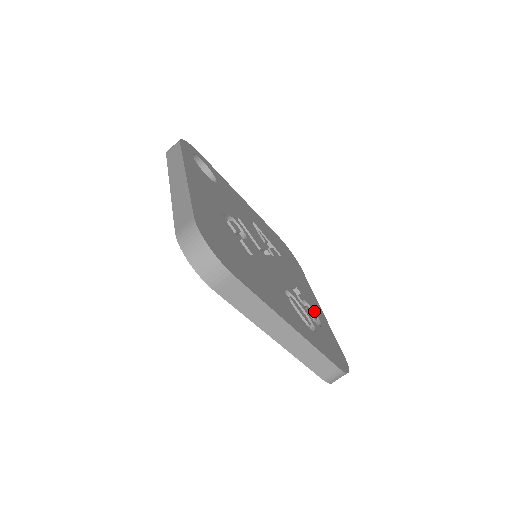
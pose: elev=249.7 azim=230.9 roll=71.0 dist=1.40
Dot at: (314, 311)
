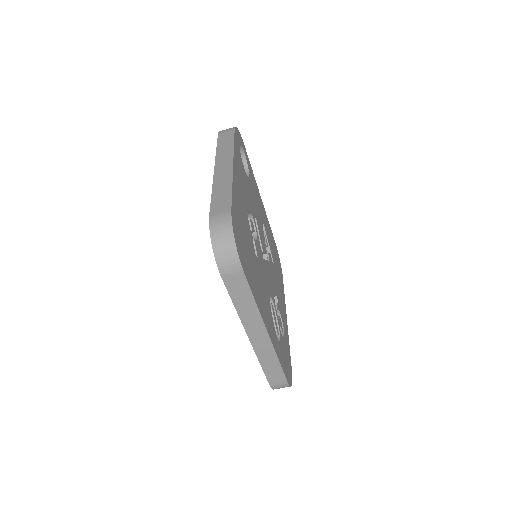
Dot at: (283, 322)
